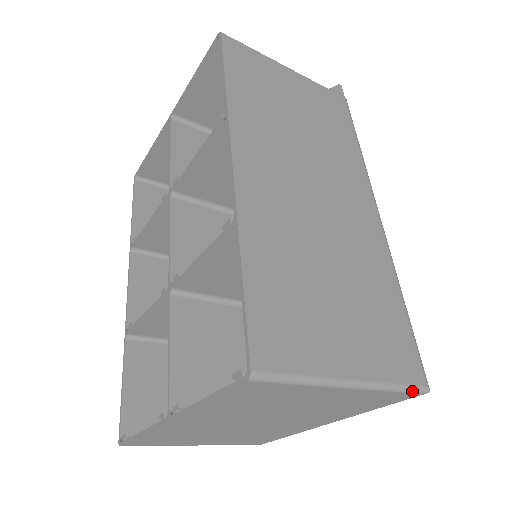
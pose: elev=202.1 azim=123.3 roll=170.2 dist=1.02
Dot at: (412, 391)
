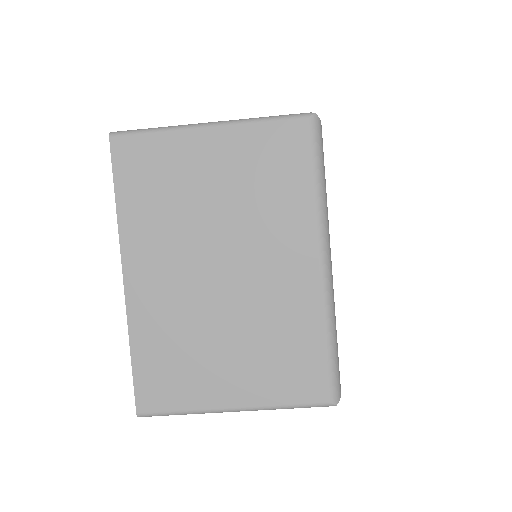
Dot at: (289, 117)
